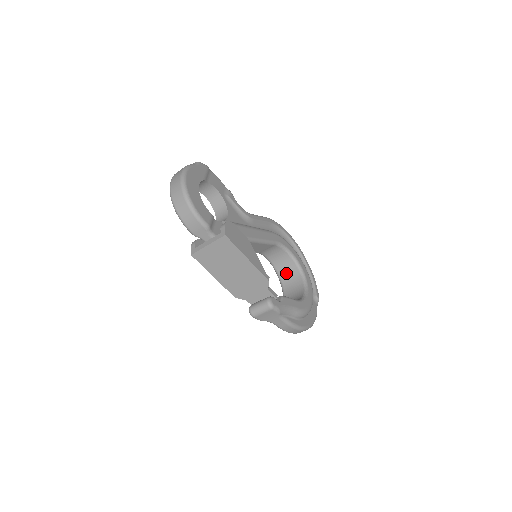
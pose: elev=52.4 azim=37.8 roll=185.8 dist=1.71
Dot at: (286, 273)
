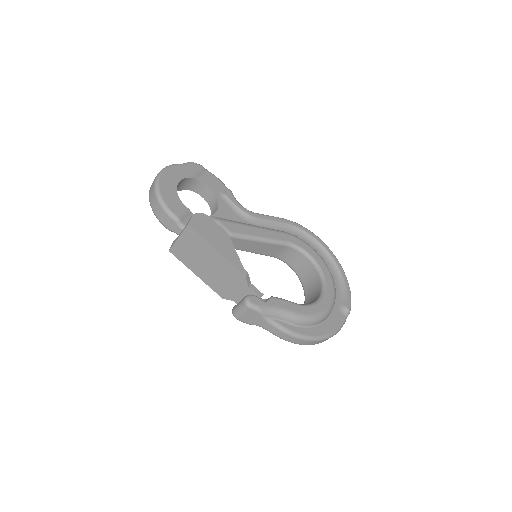
Dot at: (308, 279)
